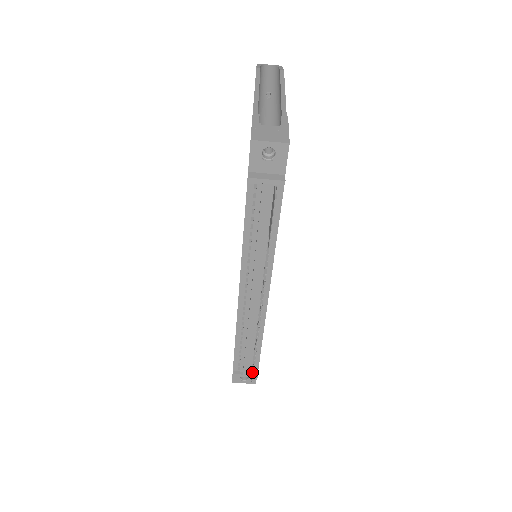
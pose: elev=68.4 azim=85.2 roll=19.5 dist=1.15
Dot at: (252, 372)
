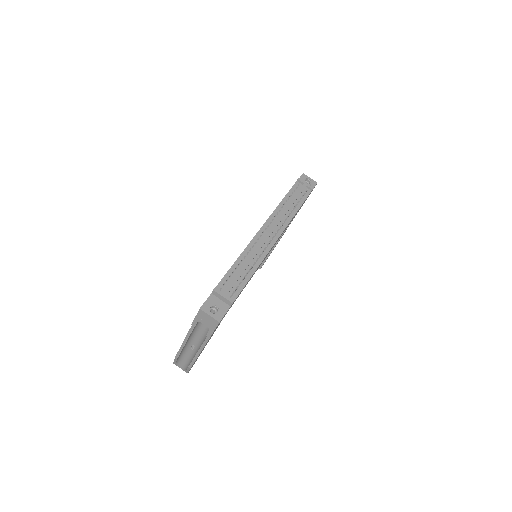
Dot at: (241, 281)
